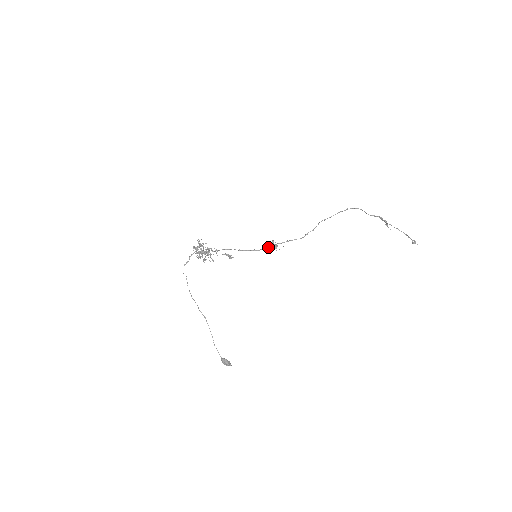
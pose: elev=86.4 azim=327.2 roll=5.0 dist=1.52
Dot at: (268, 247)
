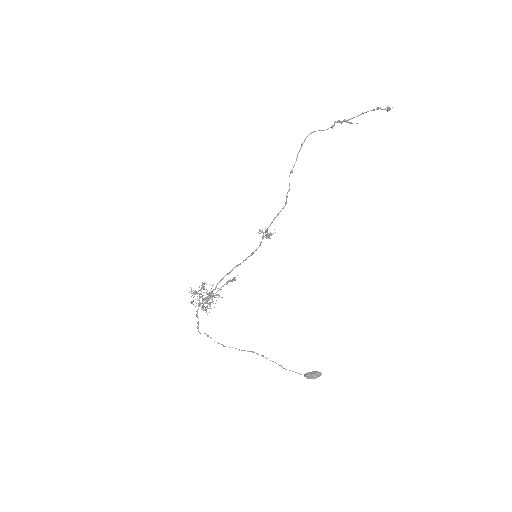
Dot at: occluded
